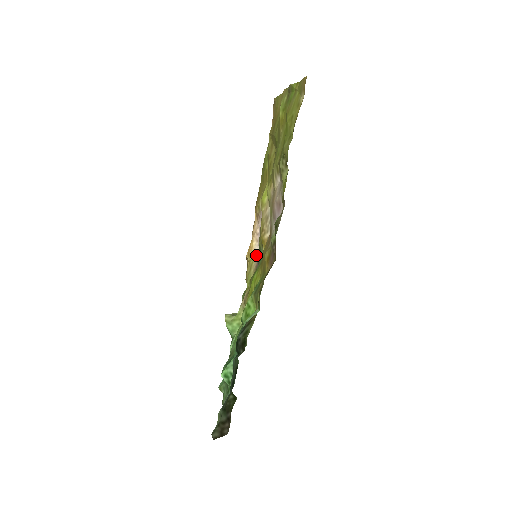
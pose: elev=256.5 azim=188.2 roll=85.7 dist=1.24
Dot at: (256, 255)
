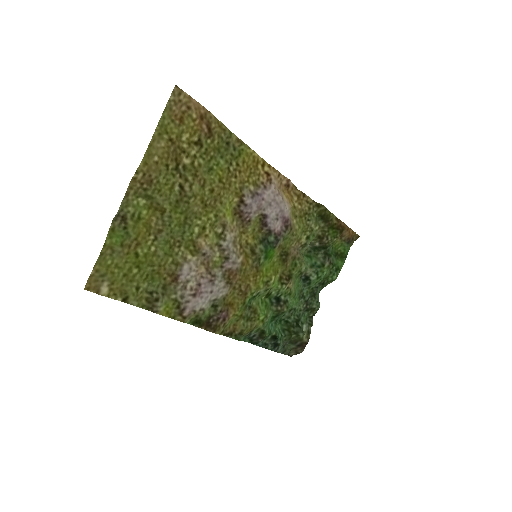
Dot at: (289, 210)
